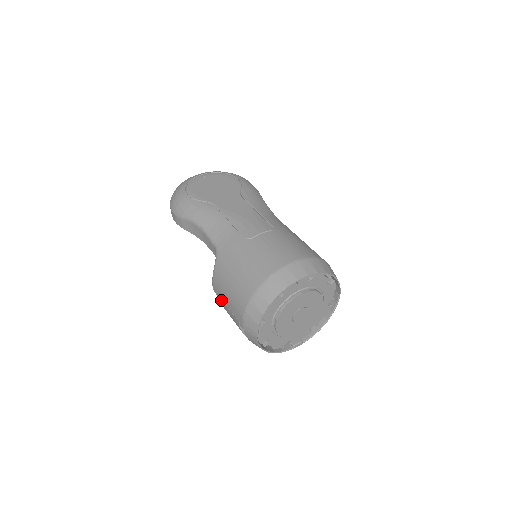
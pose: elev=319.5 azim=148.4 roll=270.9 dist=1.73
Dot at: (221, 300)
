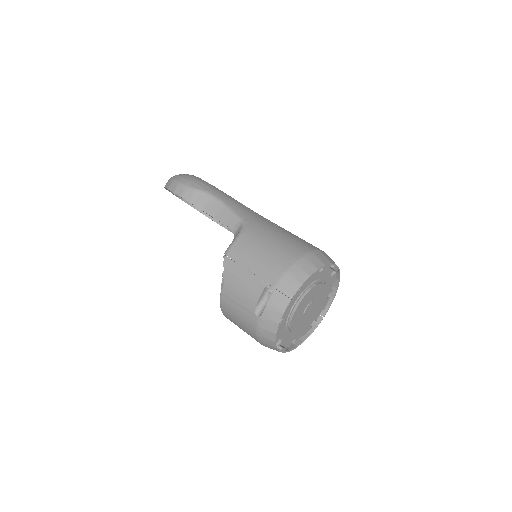
Dot at: (238, 266)
